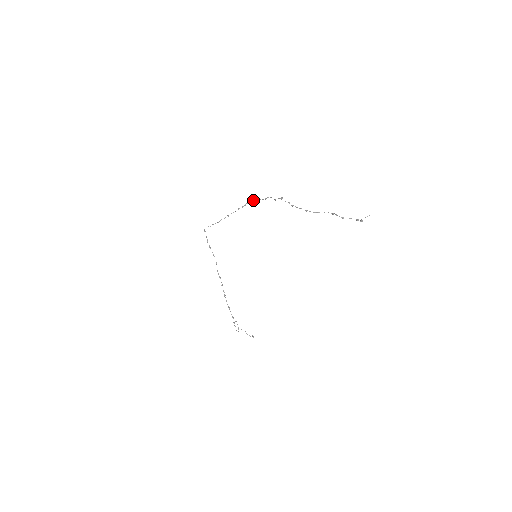
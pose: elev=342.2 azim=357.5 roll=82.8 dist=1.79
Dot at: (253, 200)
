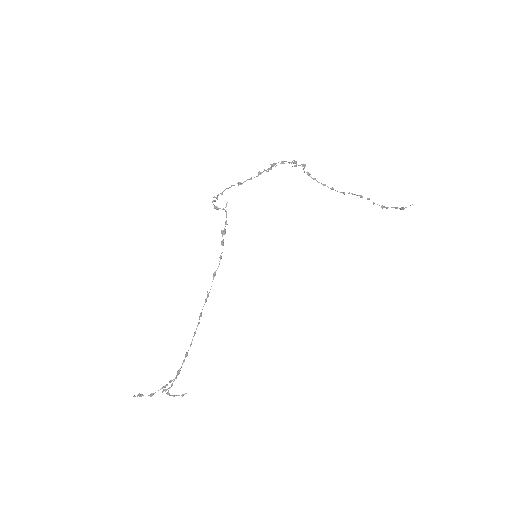
Dot at: (284, 161)
